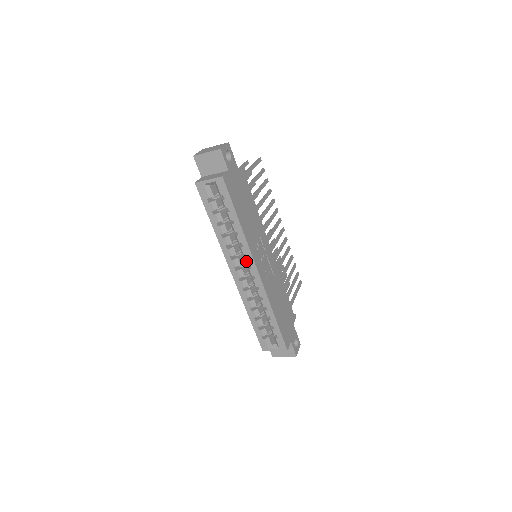
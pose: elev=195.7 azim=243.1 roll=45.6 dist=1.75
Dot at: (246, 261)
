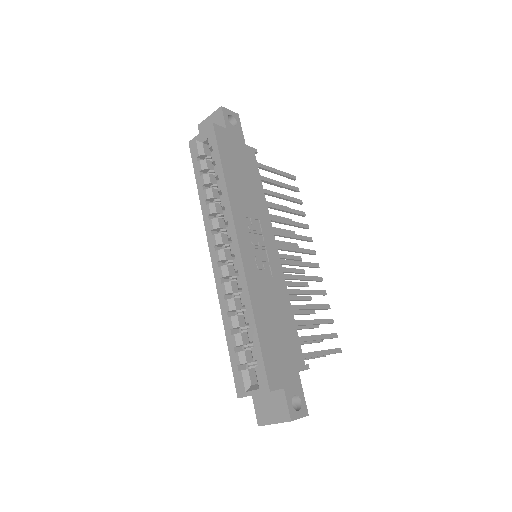
Dot at: (227, 232)
